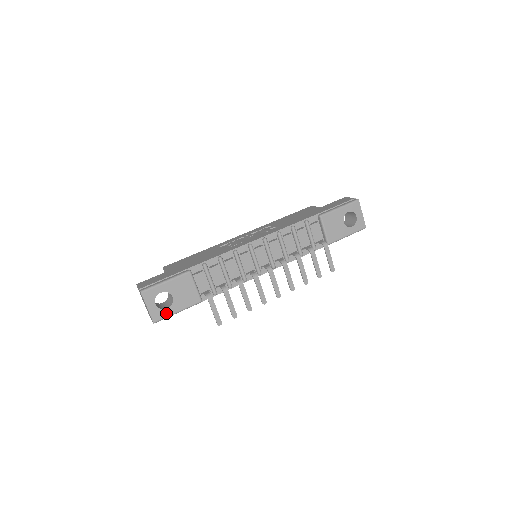
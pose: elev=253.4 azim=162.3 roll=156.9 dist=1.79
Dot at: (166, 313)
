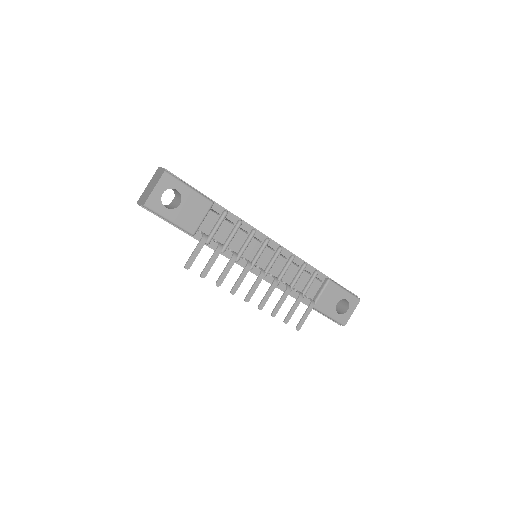
Dot at: (161, 210)
